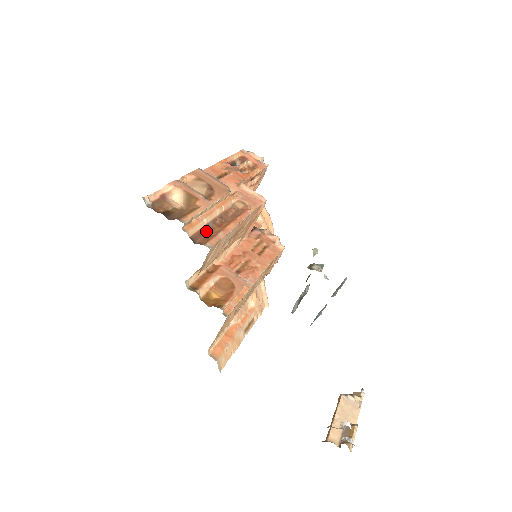
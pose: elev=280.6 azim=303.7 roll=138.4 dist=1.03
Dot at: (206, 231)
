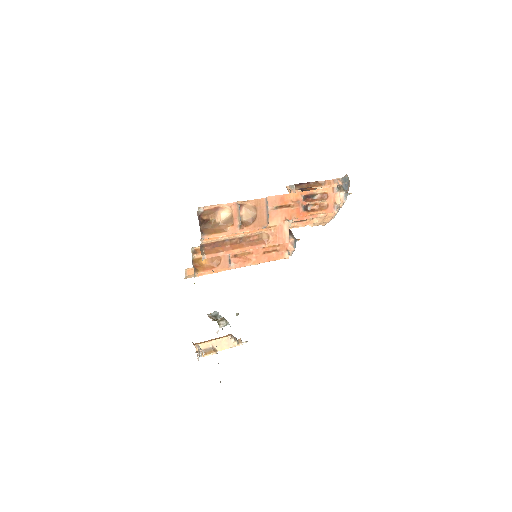
Dot at: (219, 243)
